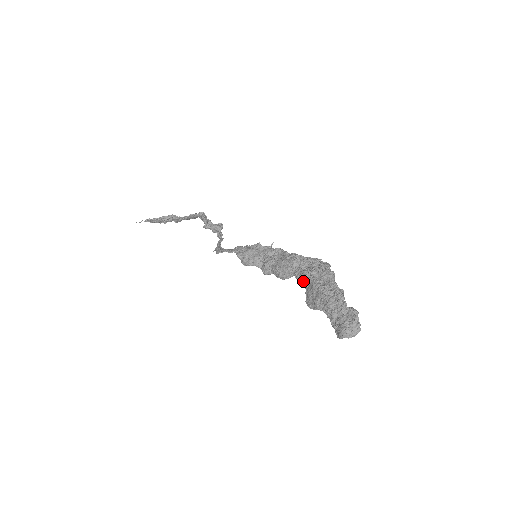
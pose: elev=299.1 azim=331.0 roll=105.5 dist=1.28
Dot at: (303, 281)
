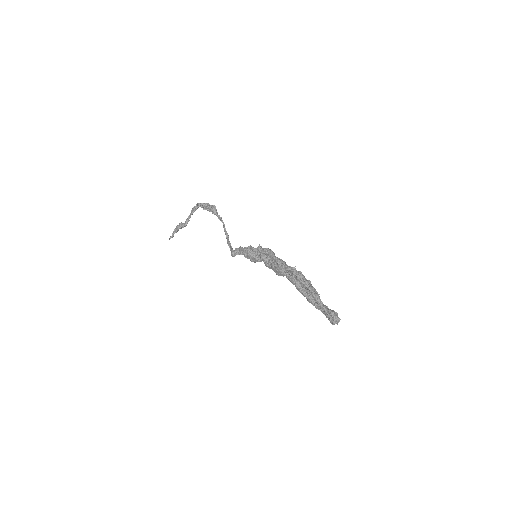
Dot at: occluded
